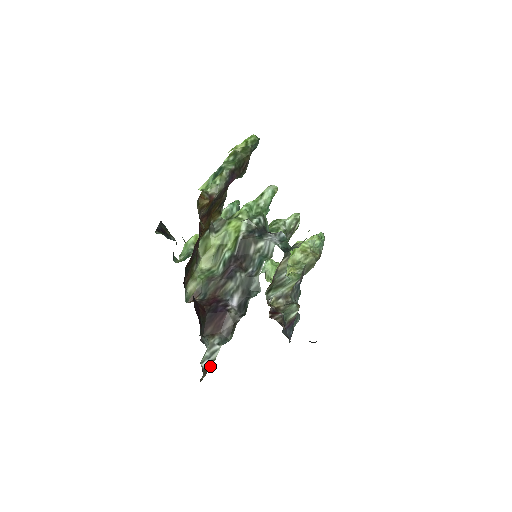
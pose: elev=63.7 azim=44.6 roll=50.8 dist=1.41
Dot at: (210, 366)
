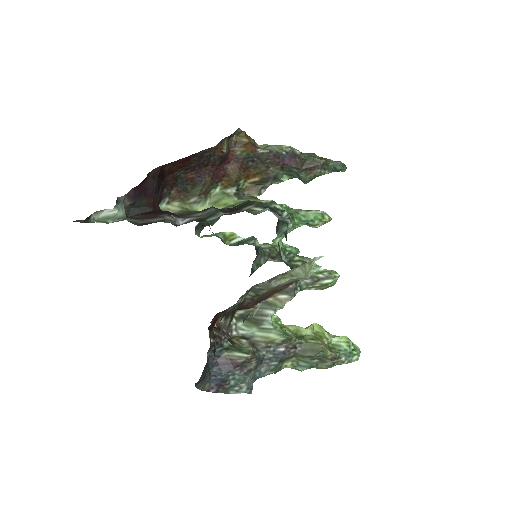
Dot at: (97, 222)
